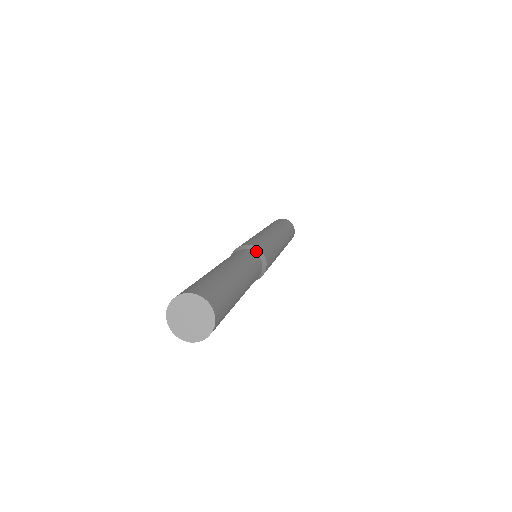
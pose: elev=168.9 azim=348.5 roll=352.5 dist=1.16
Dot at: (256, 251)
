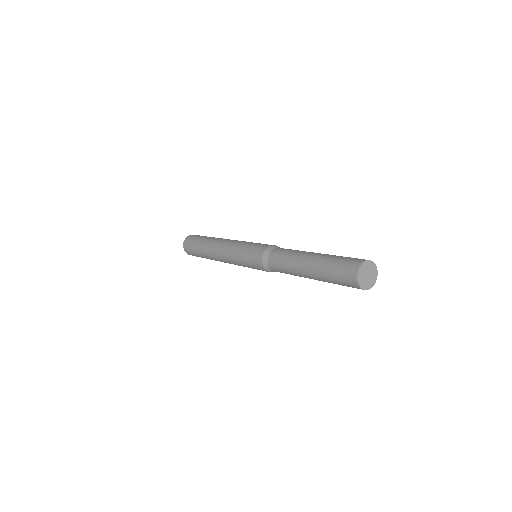
Dot at: (277, 247)
